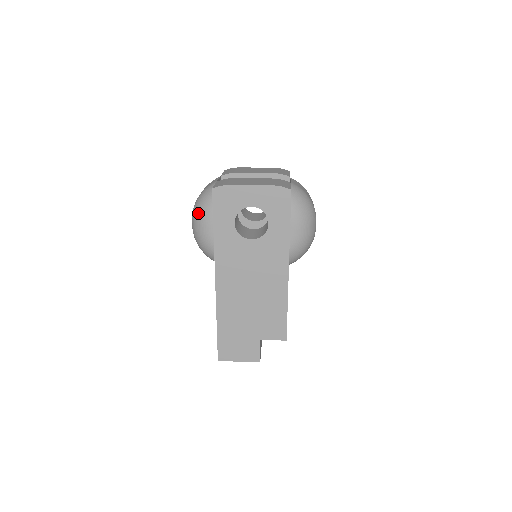
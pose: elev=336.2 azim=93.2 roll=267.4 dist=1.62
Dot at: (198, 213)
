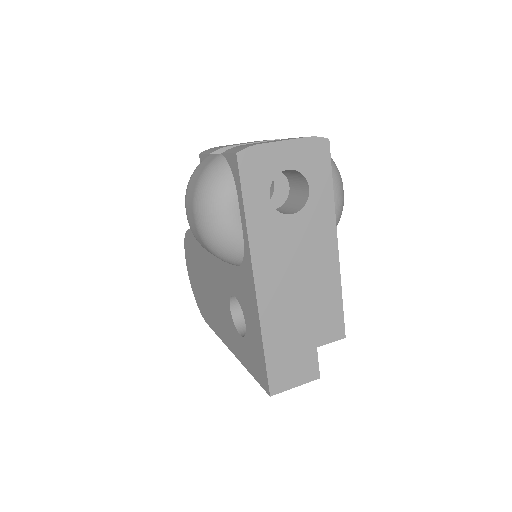
Dot at: (211, 198)
